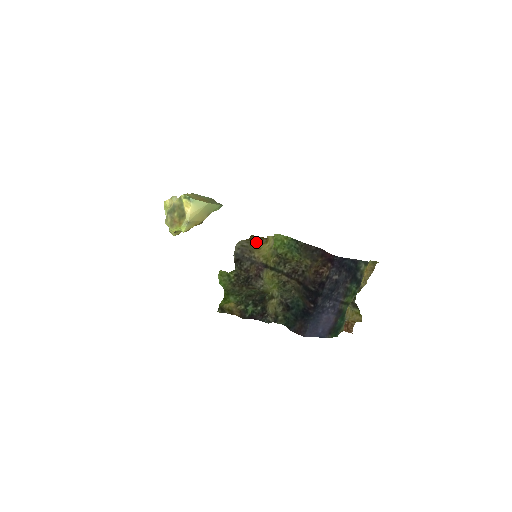
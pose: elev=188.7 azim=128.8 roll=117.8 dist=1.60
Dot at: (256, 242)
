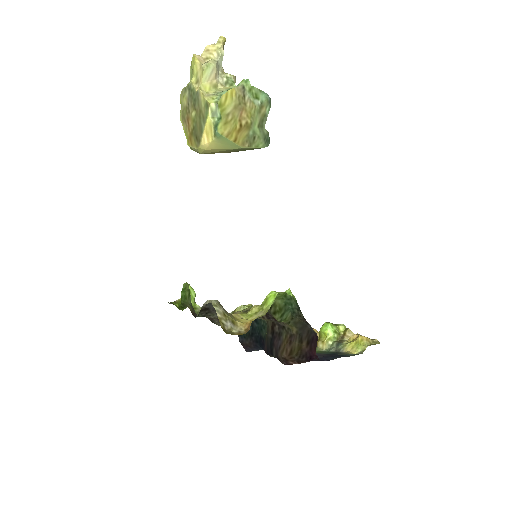
Dot at: (232, 325)
